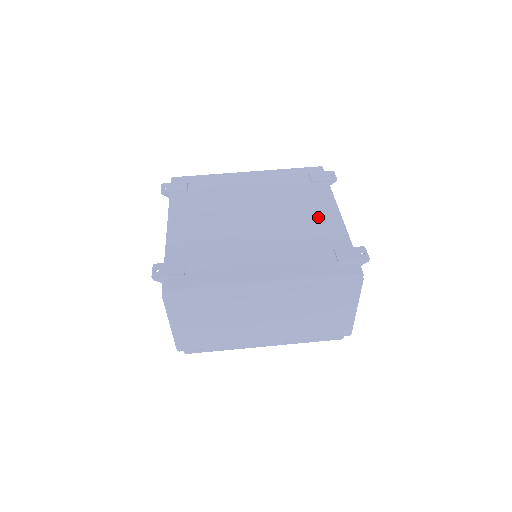
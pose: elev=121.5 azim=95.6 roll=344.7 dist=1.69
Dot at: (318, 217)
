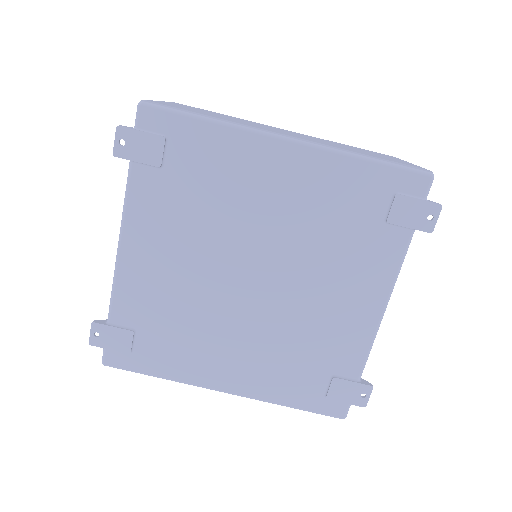
Dot at: (347, 310)
